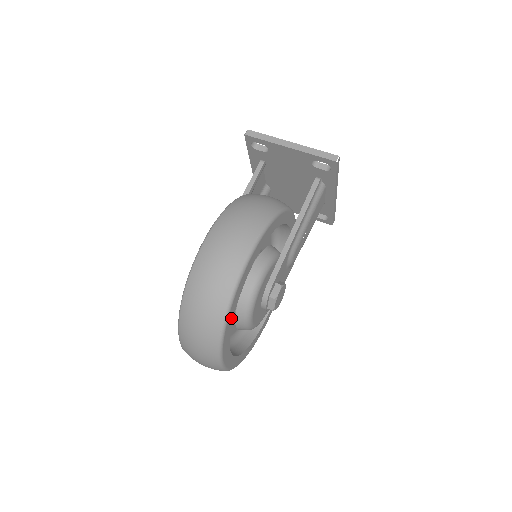
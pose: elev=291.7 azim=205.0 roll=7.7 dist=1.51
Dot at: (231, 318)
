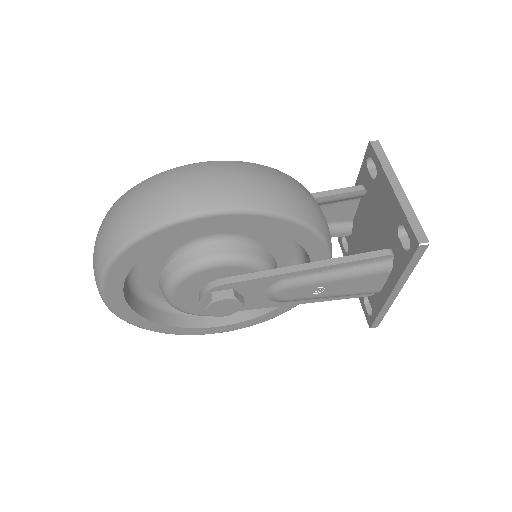
Dot at: (140, 252)
